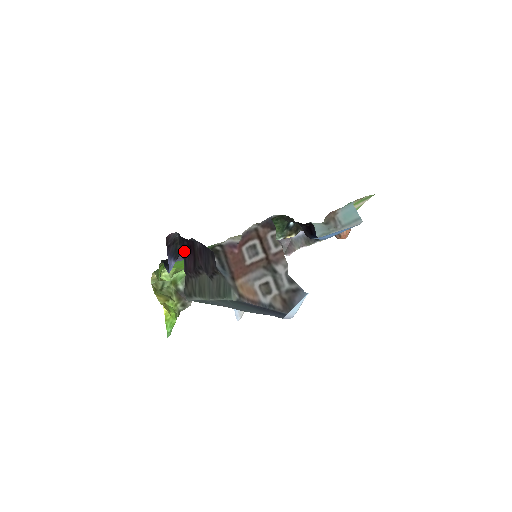
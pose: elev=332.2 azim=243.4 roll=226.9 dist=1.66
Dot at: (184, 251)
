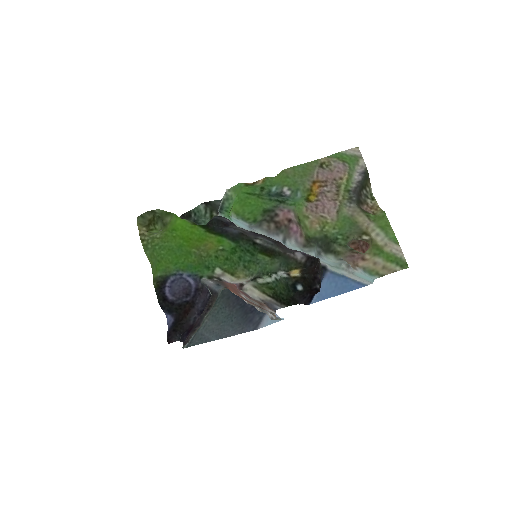
Dot at: occluded
